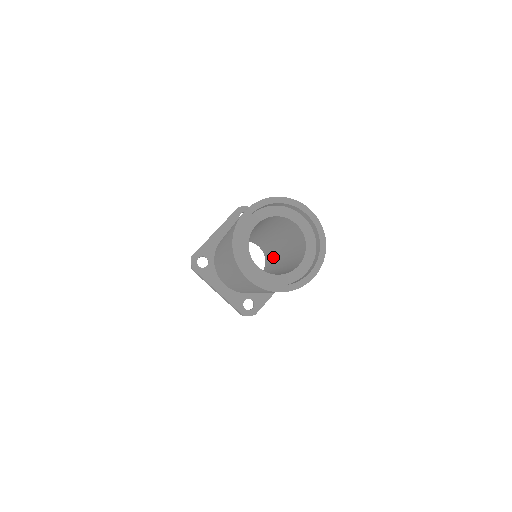
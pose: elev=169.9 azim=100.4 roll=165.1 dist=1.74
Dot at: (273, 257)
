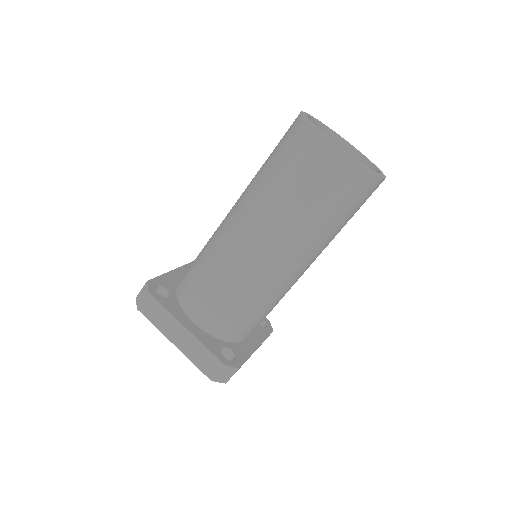
Dot at: occluded
